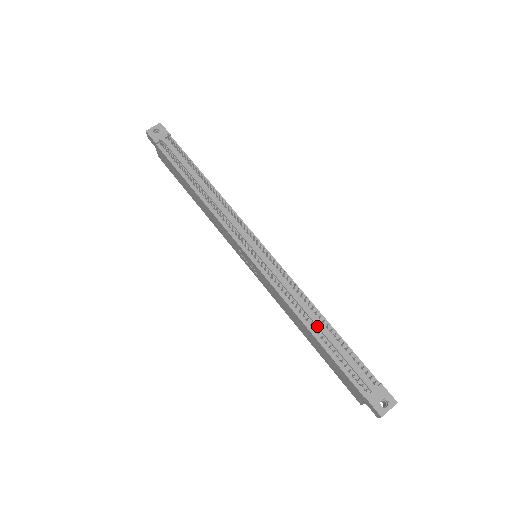
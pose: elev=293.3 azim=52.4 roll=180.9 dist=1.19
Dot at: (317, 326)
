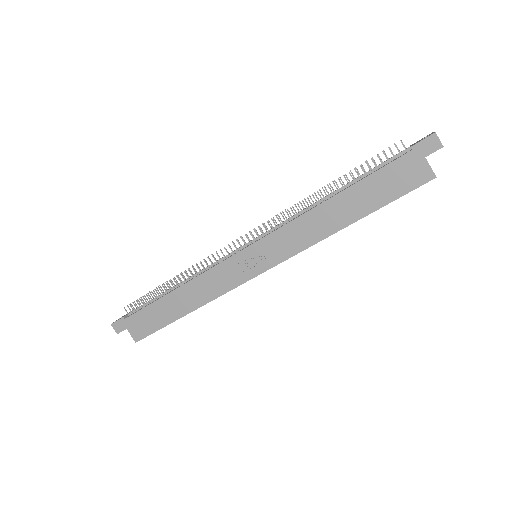
Dot at: (332, 193)
